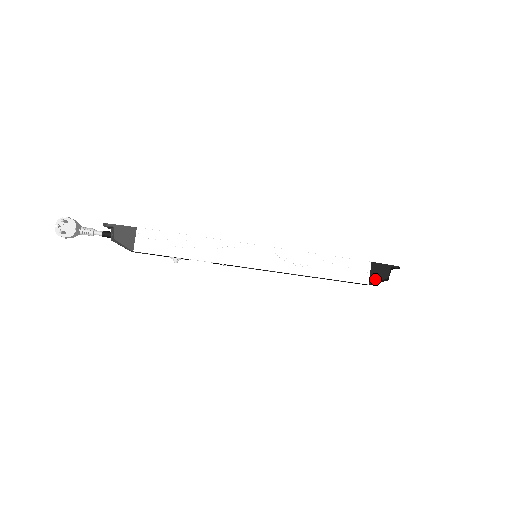
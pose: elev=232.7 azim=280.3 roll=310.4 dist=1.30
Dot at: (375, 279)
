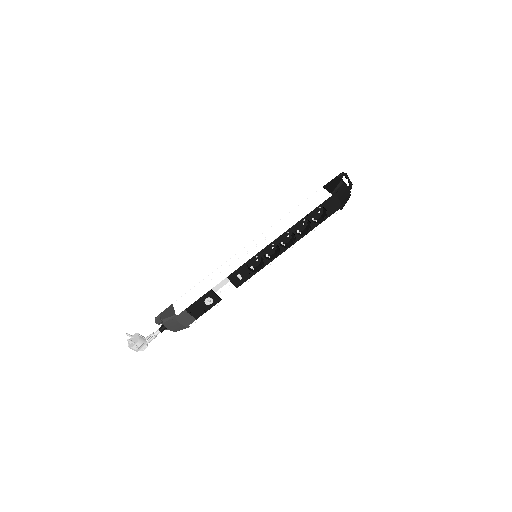
Dot at: (333, 189)
